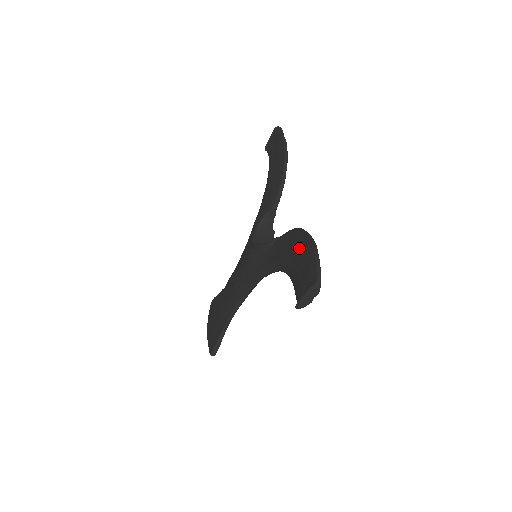
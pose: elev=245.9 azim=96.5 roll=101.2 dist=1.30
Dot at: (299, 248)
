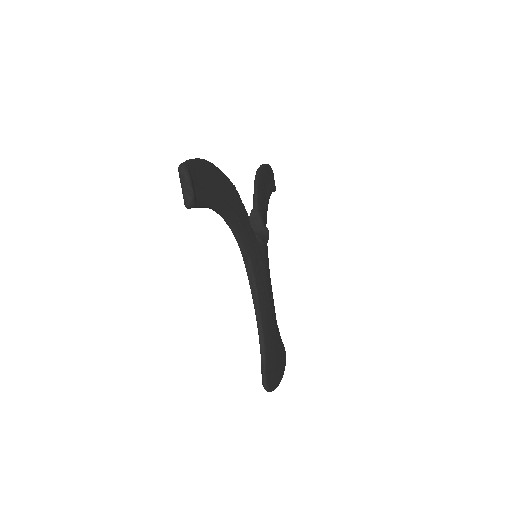
Dot at: occluded
